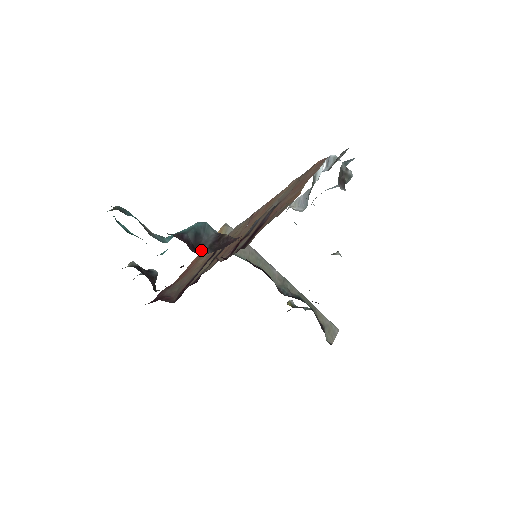
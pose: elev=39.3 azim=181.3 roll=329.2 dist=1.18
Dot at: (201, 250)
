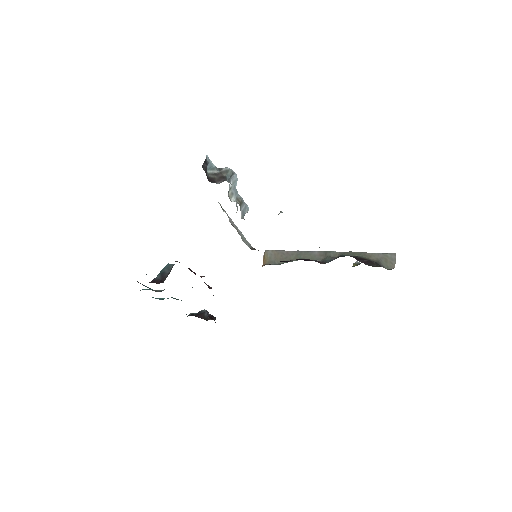
Dot at: occluded
